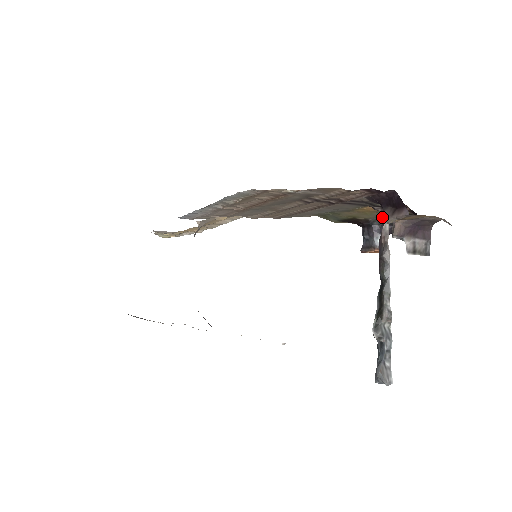
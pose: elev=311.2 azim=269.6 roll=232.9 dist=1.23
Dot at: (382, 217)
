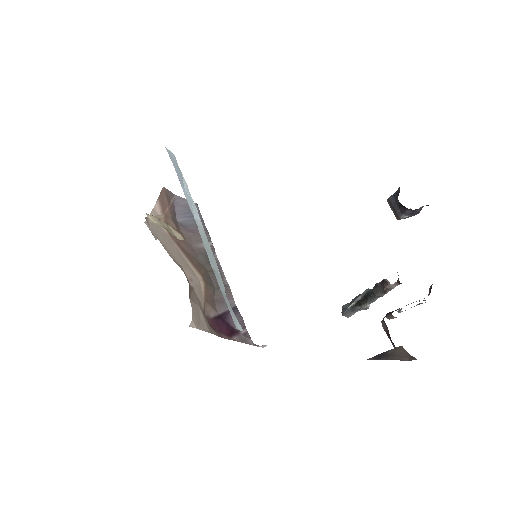
Dot at: occluded
